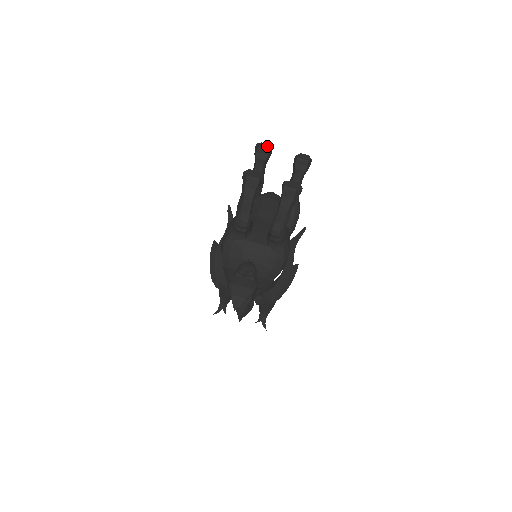
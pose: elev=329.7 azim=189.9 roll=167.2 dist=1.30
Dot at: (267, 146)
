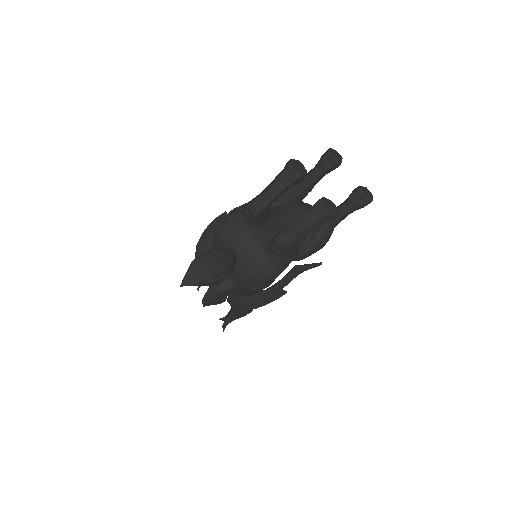
Dot at: (339, 157)
